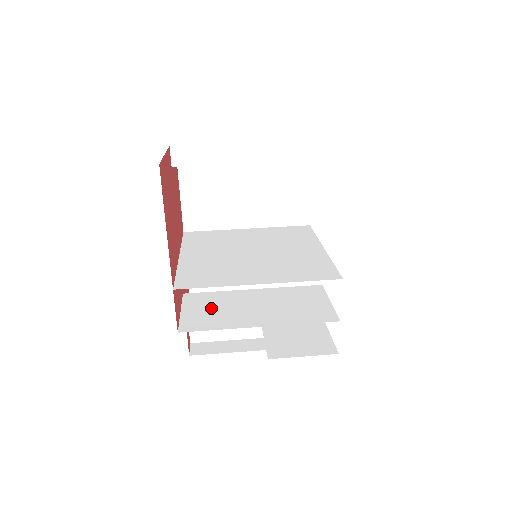
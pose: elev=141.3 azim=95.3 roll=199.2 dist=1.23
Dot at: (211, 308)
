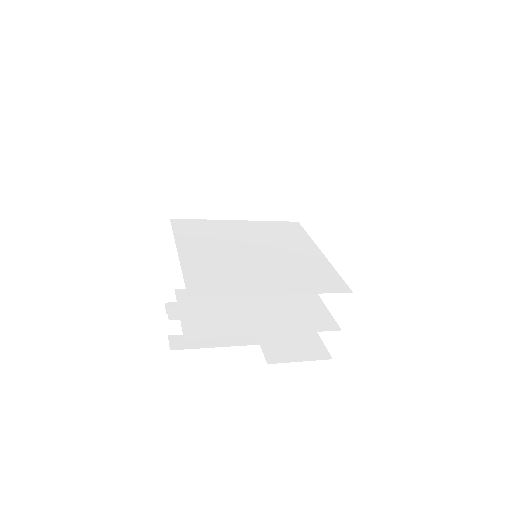
Dot at: (210, 309)
